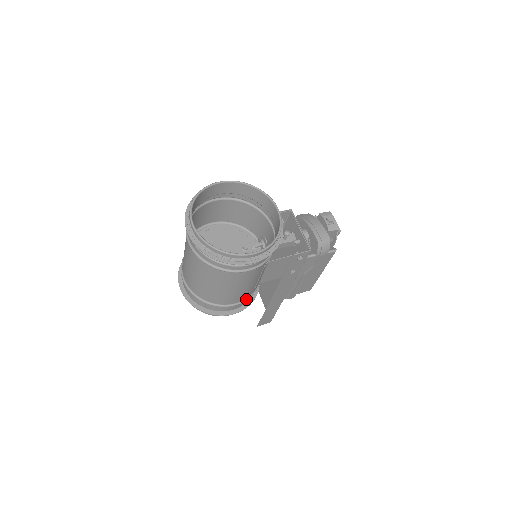
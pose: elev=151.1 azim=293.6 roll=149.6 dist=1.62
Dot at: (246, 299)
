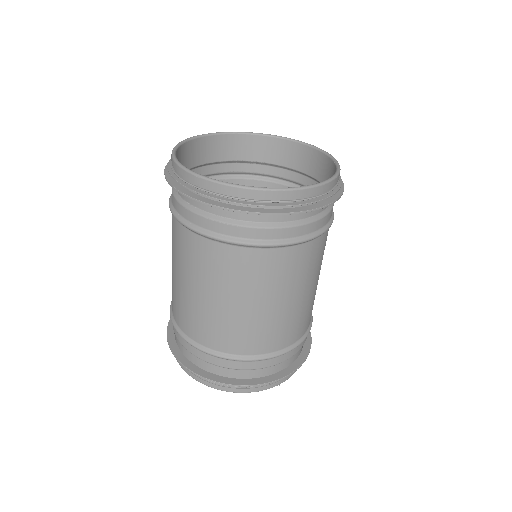
Dot at: occluded
